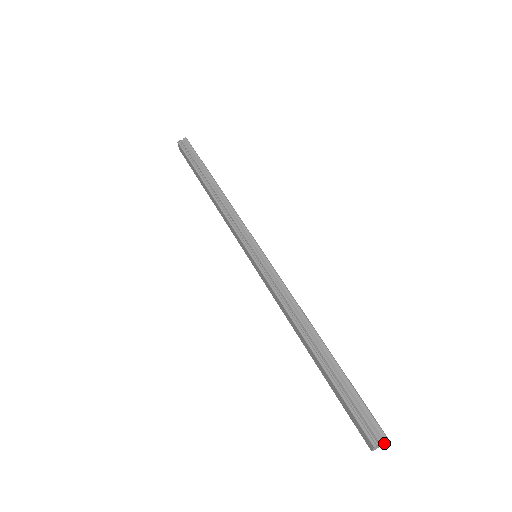
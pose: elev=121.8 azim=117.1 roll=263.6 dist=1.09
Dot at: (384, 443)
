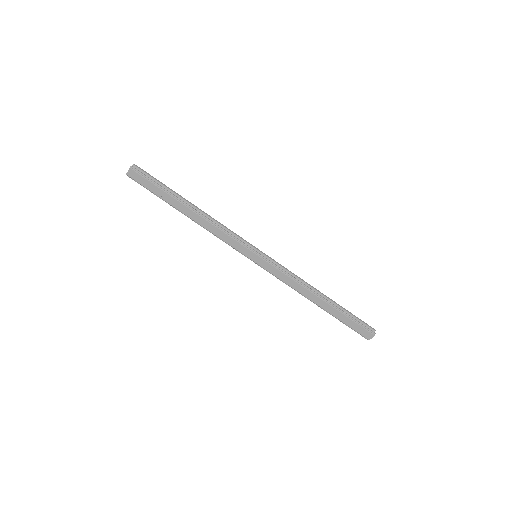
Dot at: occluded
